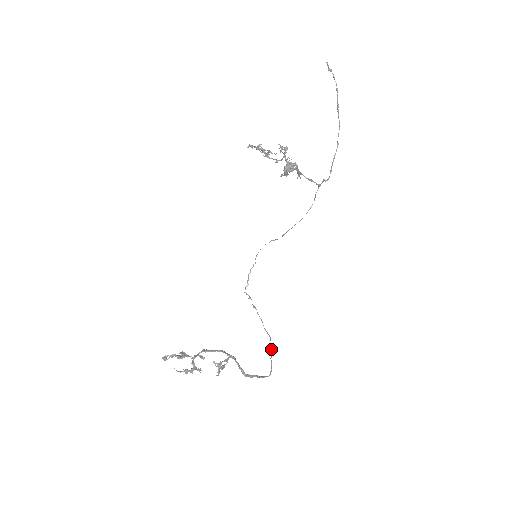
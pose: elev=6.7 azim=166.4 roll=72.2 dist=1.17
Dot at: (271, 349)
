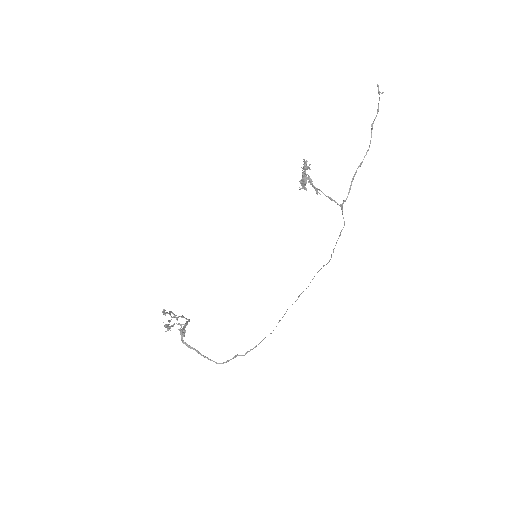
Dot at: occluded
